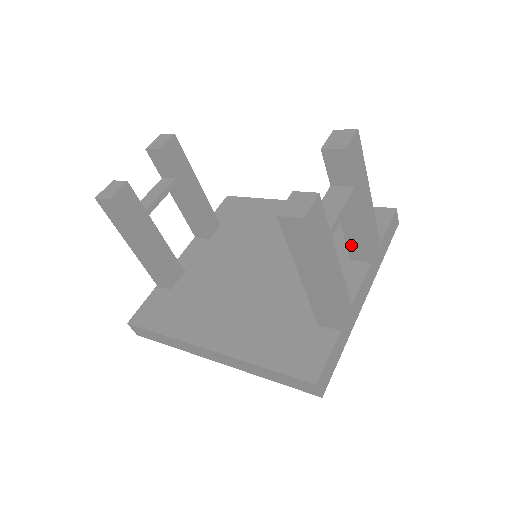
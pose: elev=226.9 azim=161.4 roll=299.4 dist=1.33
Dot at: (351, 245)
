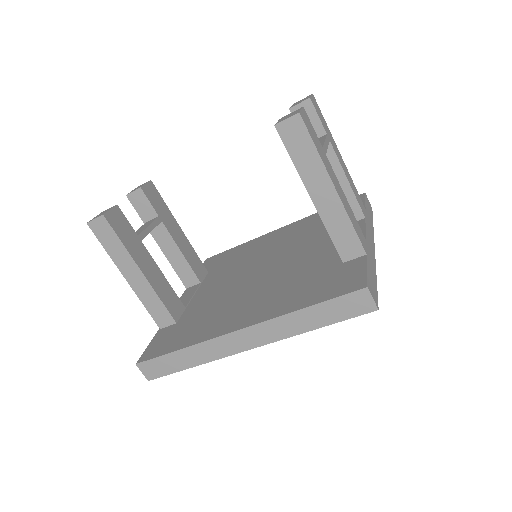
Dot at: occluded
